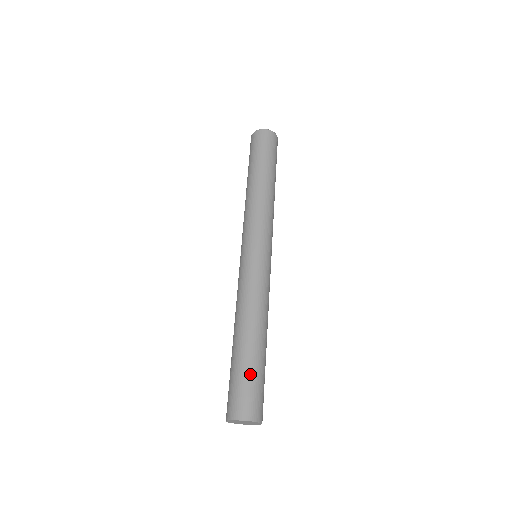
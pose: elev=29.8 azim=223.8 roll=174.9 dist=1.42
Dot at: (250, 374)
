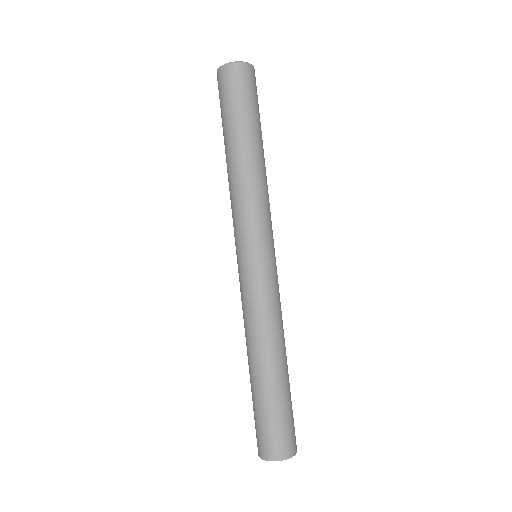
Dot at: (291, 406)
